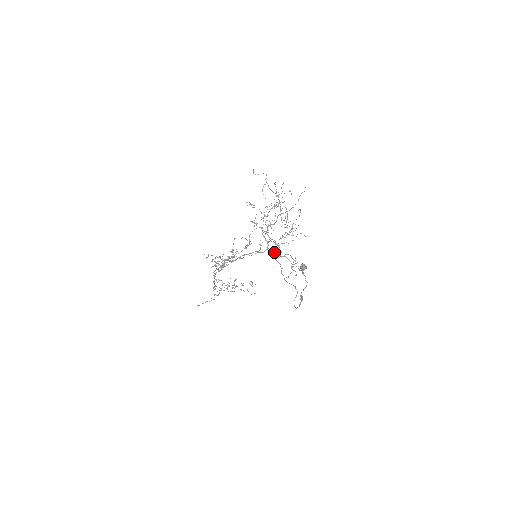
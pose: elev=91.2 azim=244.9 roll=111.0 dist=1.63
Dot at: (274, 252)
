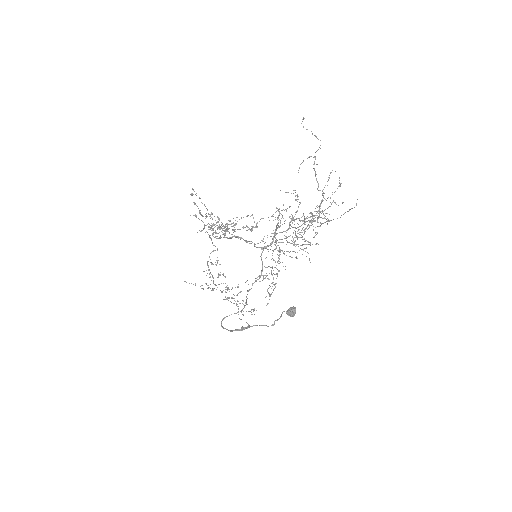
Dot at: occluded
